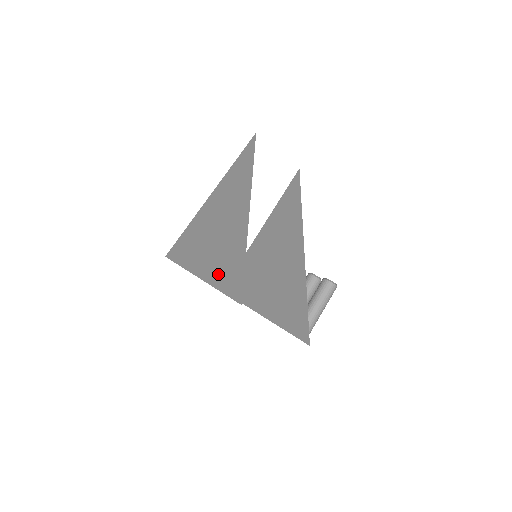
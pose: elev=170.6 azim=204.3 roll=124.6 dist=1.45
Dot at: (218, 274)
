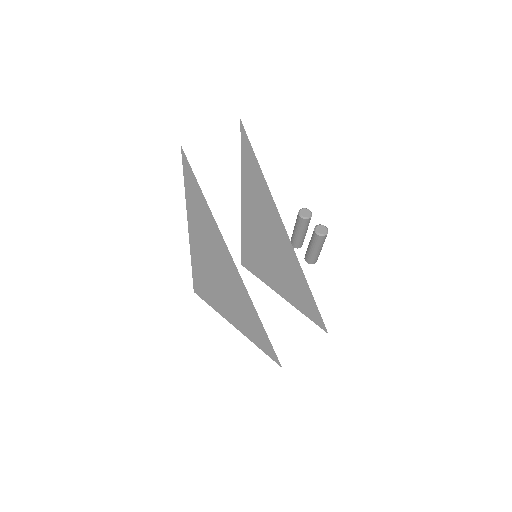
Dot at: (251, 335)
